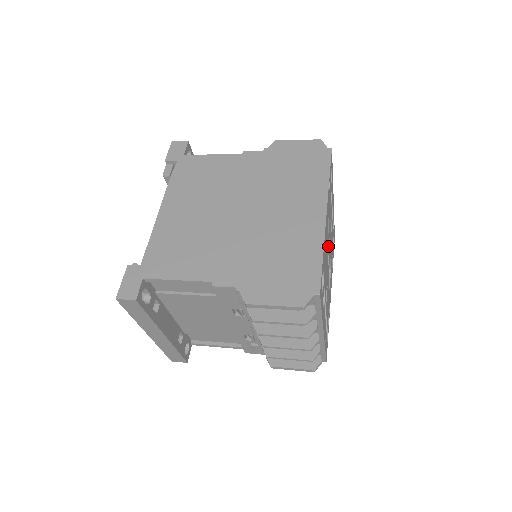
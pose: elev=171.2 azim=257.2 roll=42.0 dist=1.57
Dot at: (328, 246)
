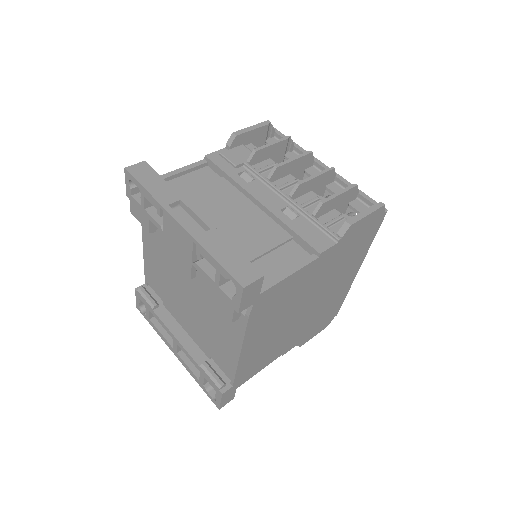
Dot at: occluded
